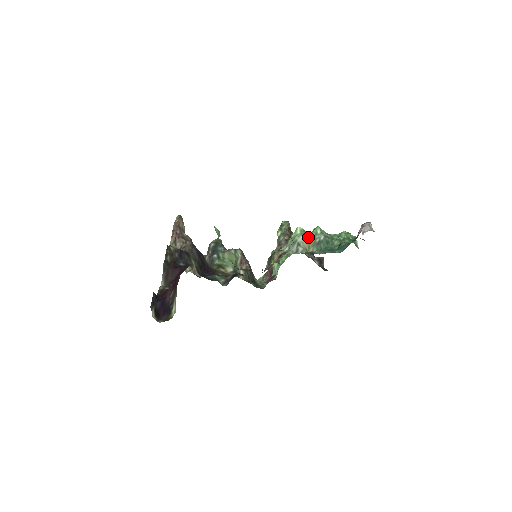
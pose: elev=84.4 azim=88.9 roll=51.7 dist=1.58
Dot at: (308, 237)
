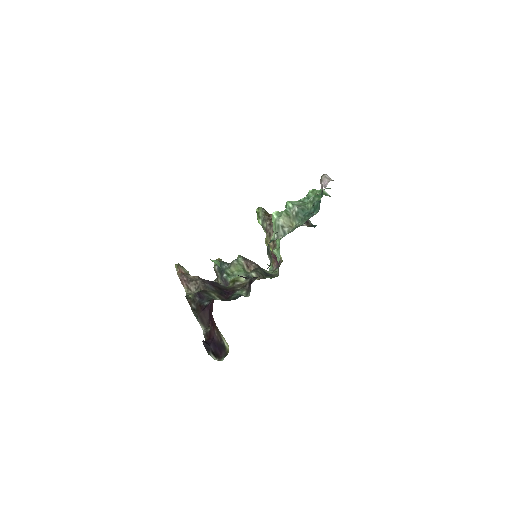
Dot at: (285, 216)
